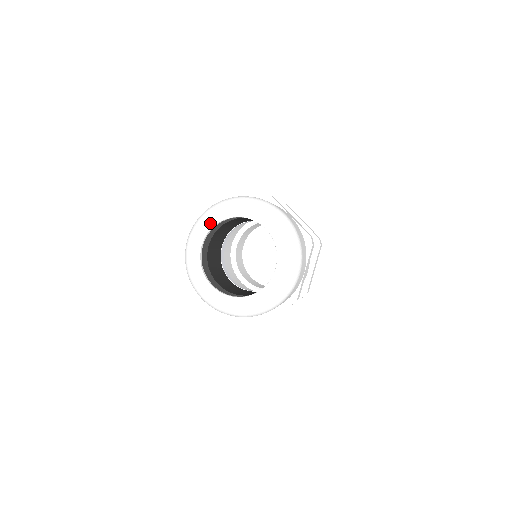
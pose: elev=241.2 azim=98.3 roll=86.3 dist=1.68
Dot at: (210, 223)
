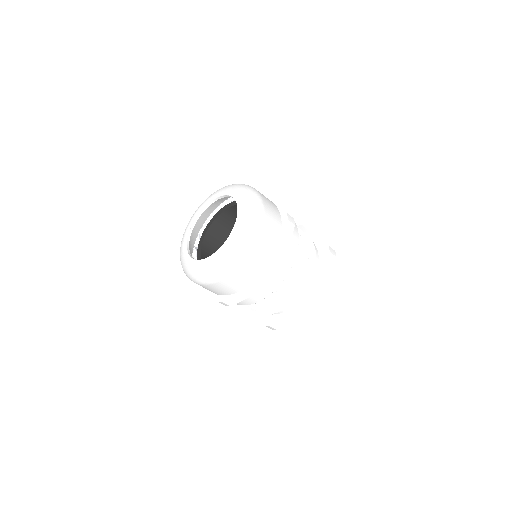
Dot at: (184, 243)
